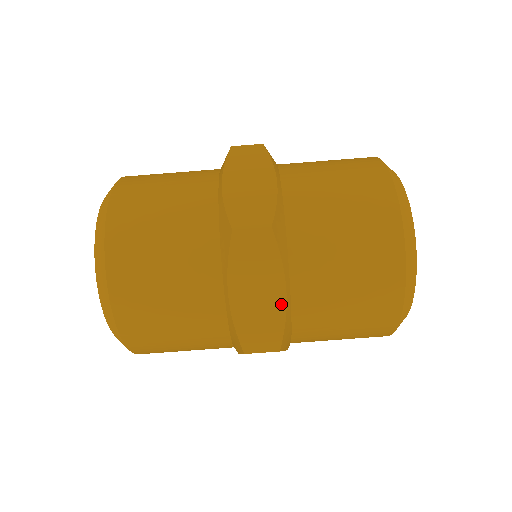
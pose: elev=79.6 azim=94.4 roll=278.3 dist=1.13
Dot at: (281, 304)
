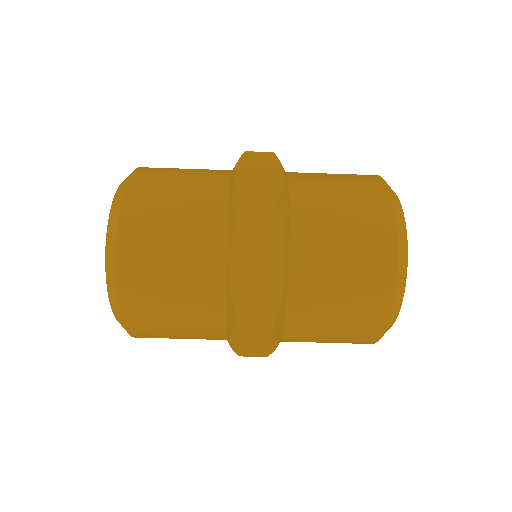
Dot at: (279, 278)
